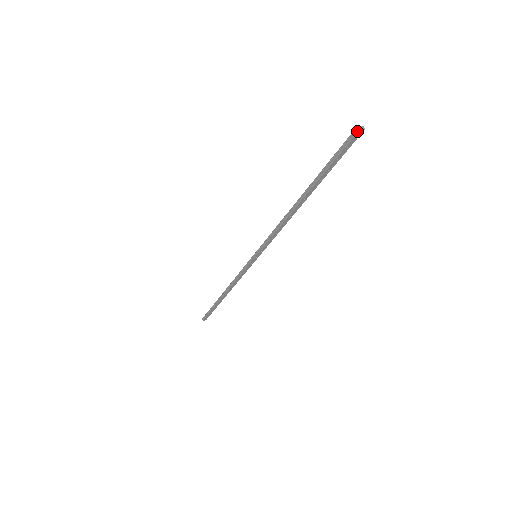
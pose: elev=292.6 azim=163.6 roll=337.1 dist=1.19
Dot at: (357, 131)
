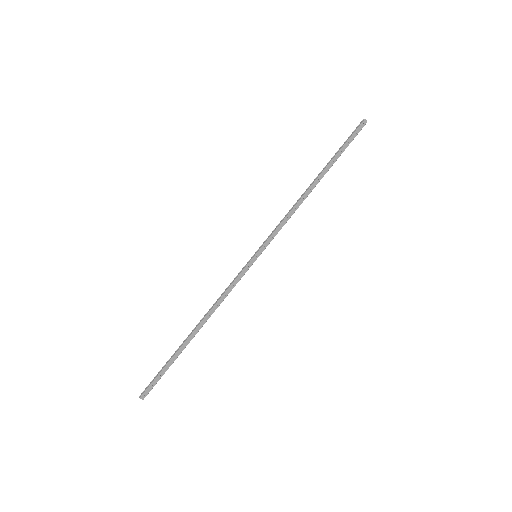
Dot at: (364, 120)
